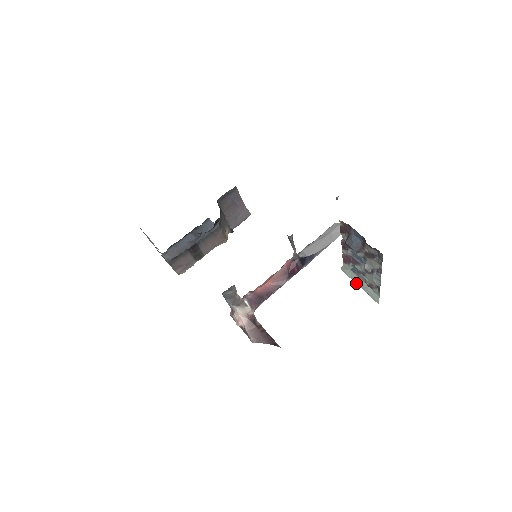
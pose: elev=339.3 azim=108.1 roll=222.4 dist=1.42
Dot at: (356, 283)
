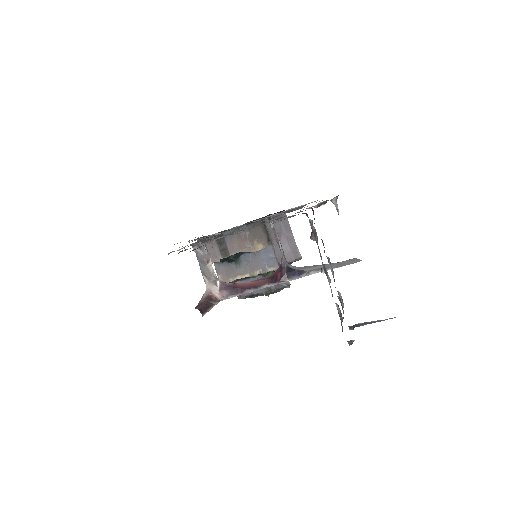
Dot at: (342, 328)
